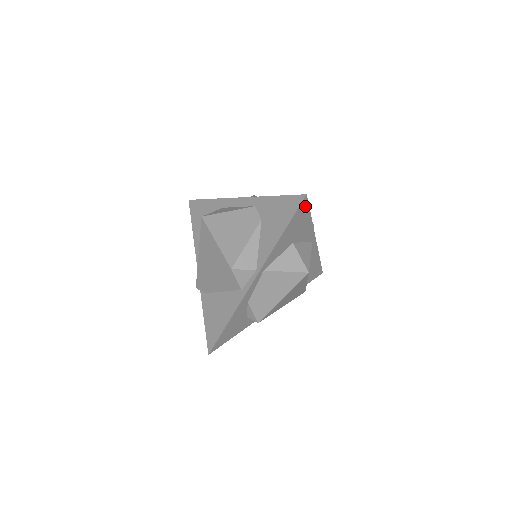
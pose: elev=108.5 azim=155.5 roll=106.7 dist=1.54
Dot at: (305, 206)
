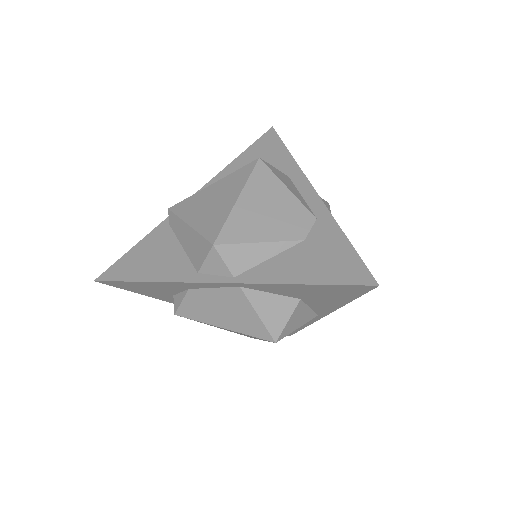
Dot at: (361, 290)
